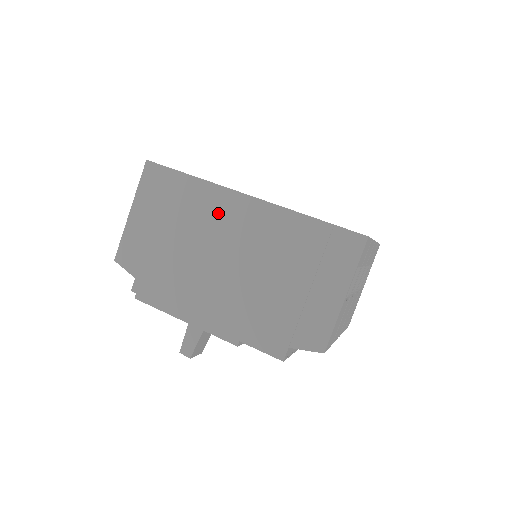
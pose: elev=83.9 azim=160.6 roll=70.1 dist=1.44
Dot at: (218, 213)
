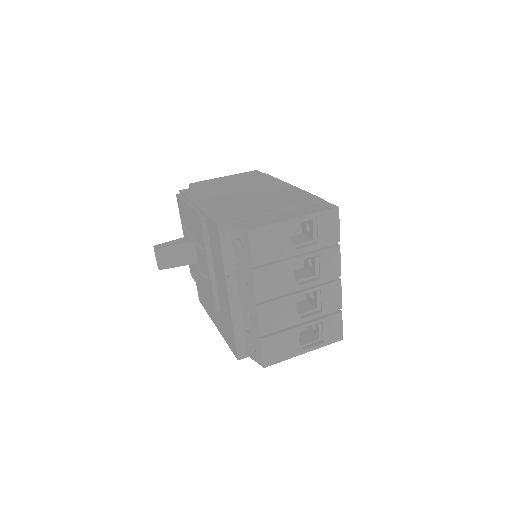
Dot at: (266, 185)
